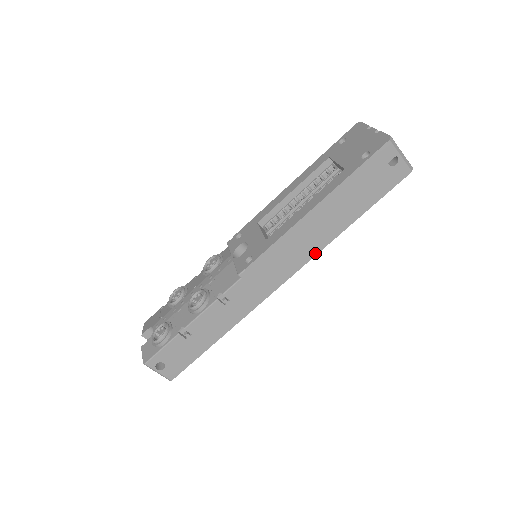
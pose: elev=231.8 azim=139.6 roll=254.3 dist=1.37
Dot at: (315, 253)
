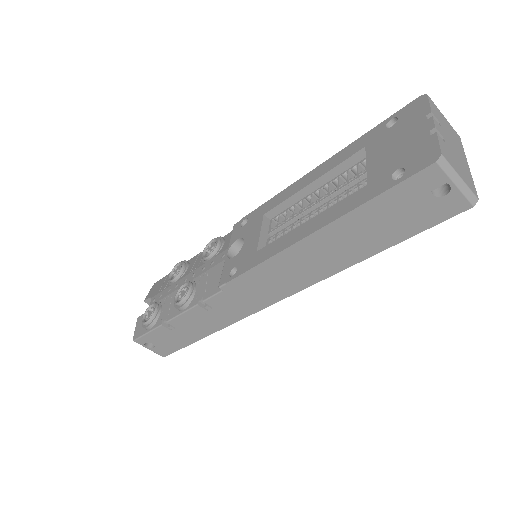
Dot at: (316, 280)
